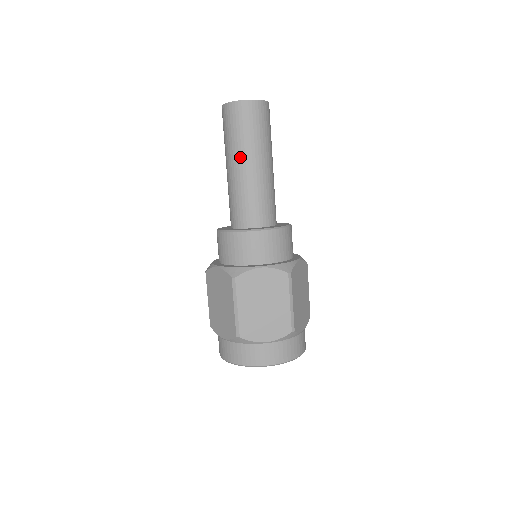
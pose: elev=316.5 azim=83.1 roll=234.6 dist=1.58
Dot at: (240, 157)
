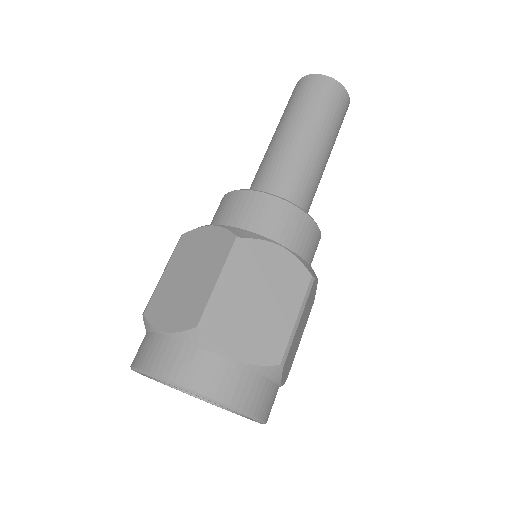
Dot at: (277, 129)
